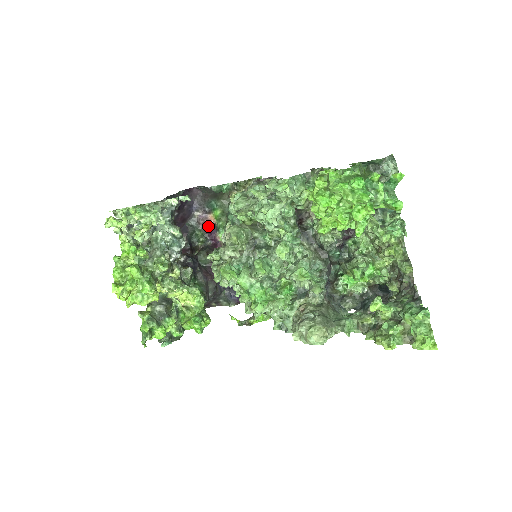
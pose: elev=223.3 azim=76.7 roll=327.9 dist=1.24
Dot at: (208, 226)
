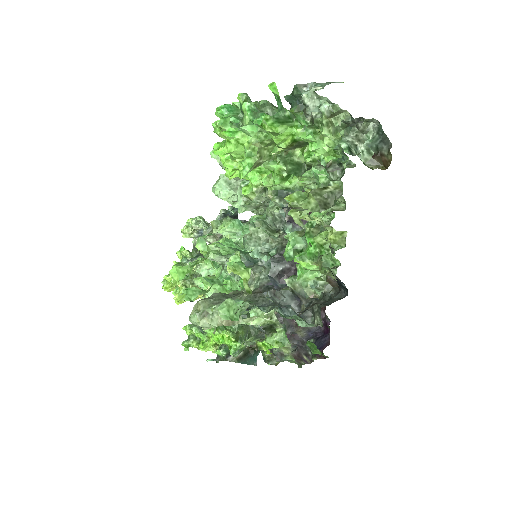
Dot at: occluded
